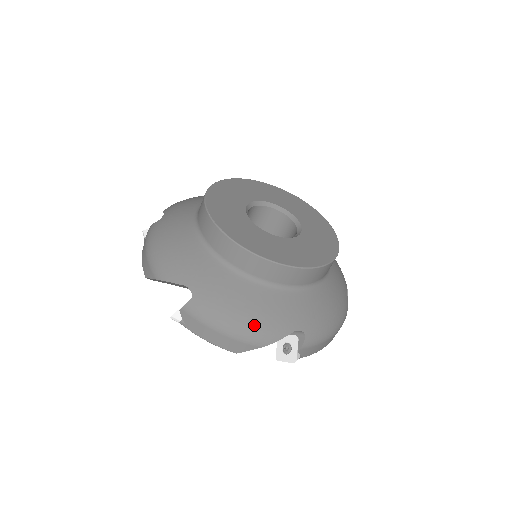
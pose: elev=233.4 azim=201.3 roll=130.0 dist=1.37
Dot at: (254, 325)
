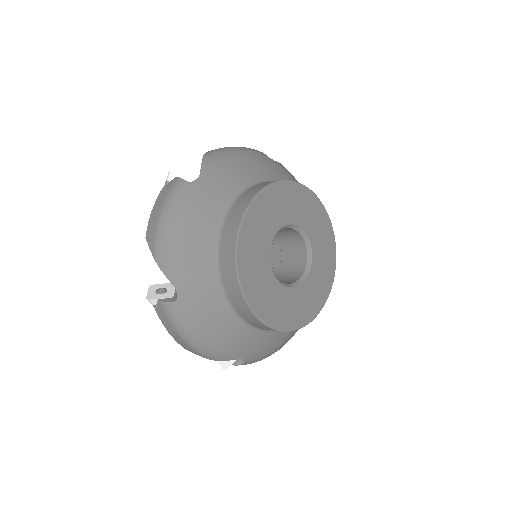
Dot at: (211, 347)
